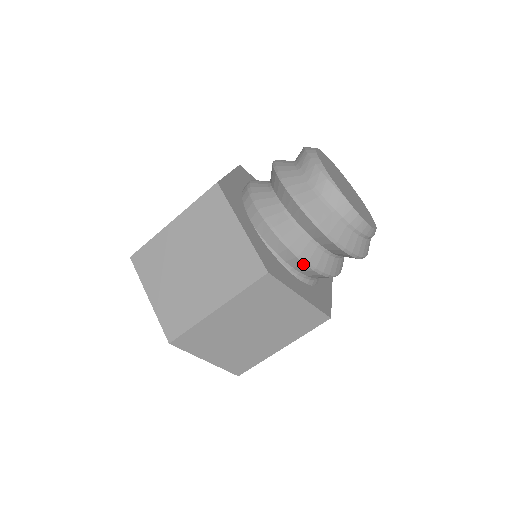
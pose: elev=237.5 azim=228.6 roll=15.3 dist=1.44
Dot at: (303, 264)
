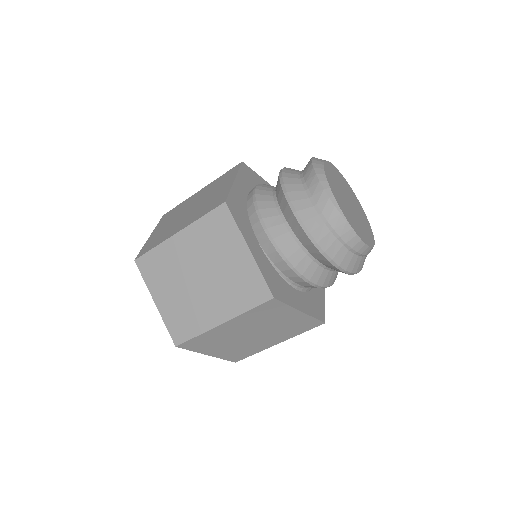
Dot at: (305, 282)
